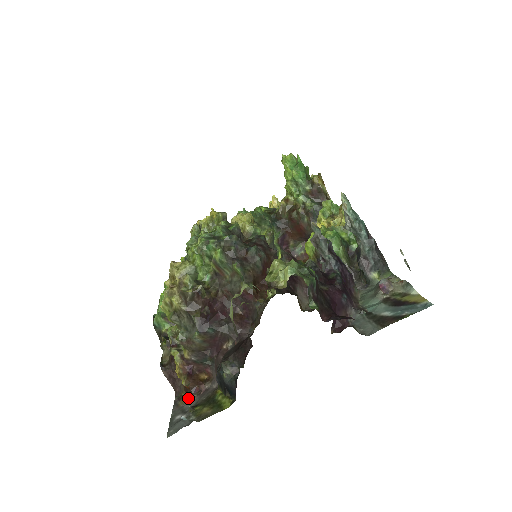
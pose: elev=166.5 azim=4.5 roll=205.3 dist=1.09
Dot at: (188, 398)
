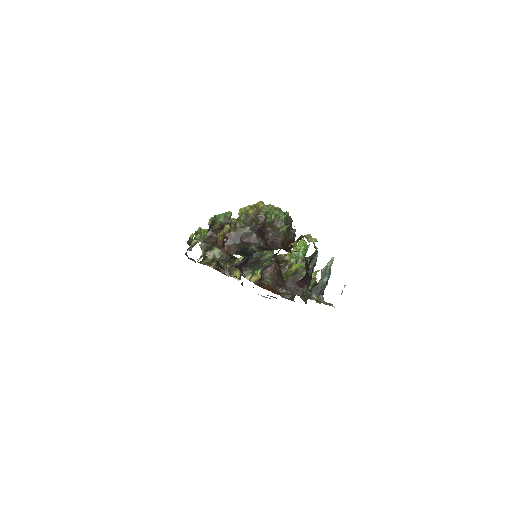
Dot at: (214, 246)
